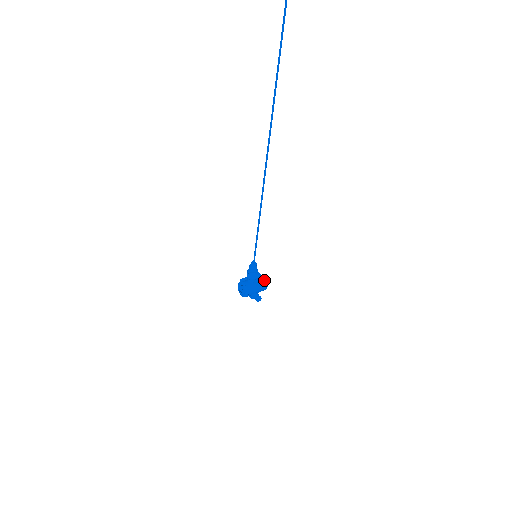
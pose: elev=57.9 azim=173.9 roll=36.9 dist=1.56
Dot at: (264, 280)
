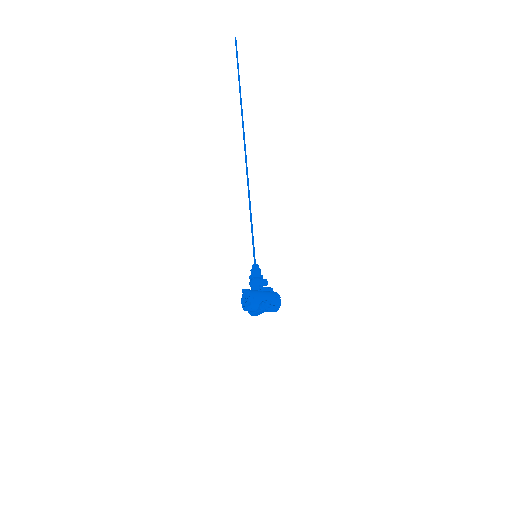
Dot at: (274, 292)
